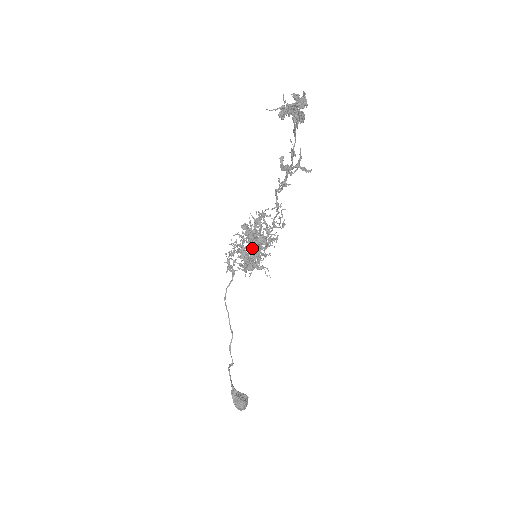
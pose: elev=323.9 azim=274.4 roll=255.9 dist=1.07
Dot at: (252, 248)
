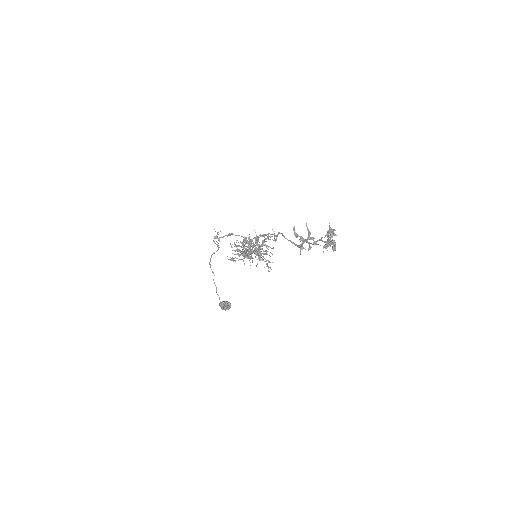
Dot at: occluded
